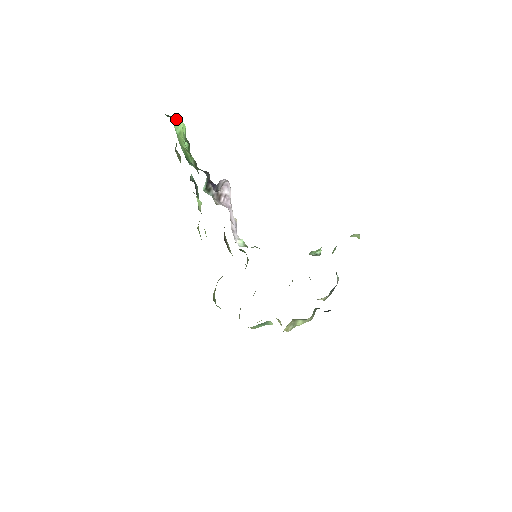
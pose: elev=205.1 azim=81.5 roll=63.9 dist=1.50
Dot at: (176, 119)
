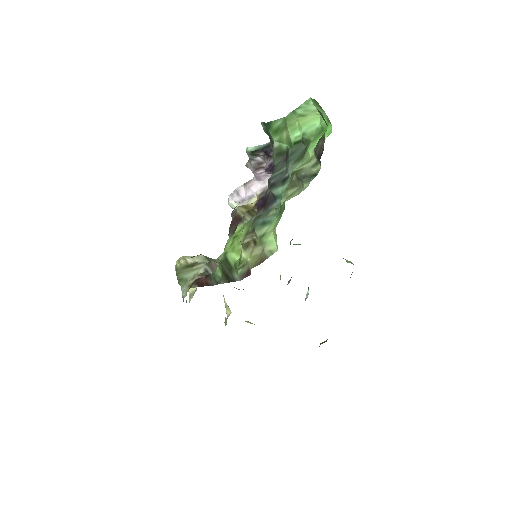
Dot at: (318, 106)
